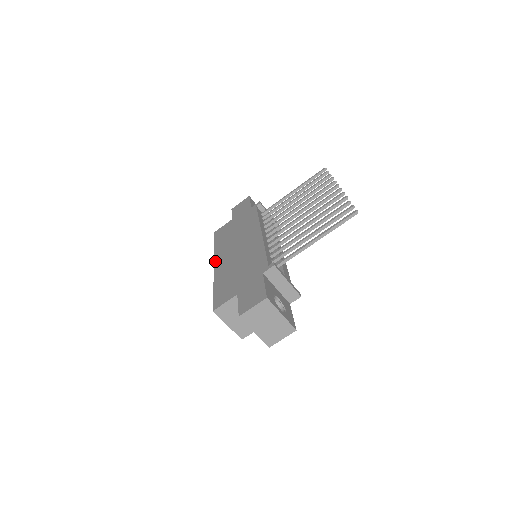
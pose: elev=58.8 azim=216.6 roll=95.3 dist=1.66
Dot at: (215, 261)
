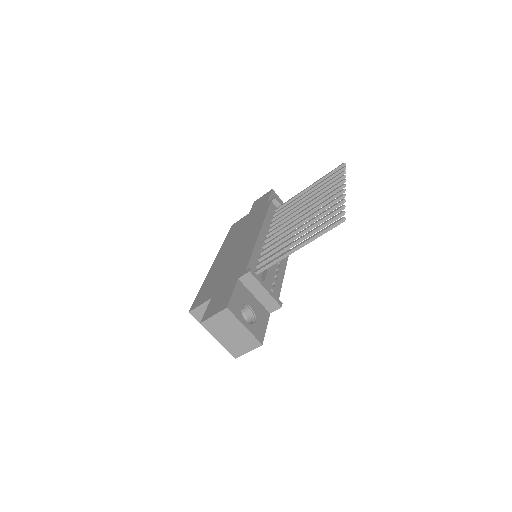
Dot at: (216, 257)
